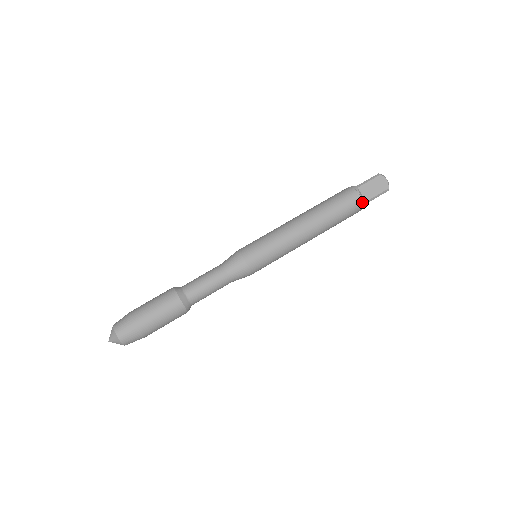
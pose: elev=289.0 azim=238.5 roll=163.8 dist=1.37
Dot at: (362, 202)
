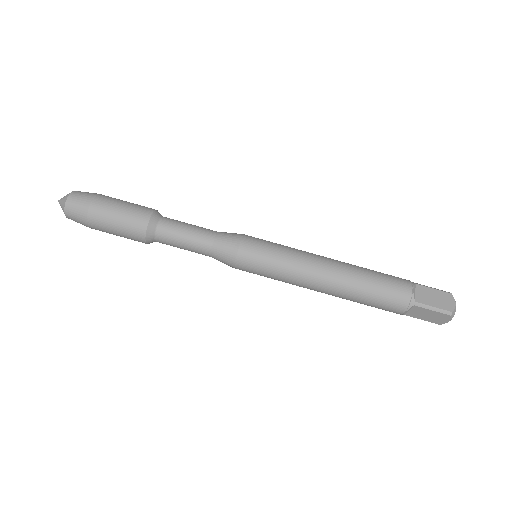
Dot at: (400, 314)
